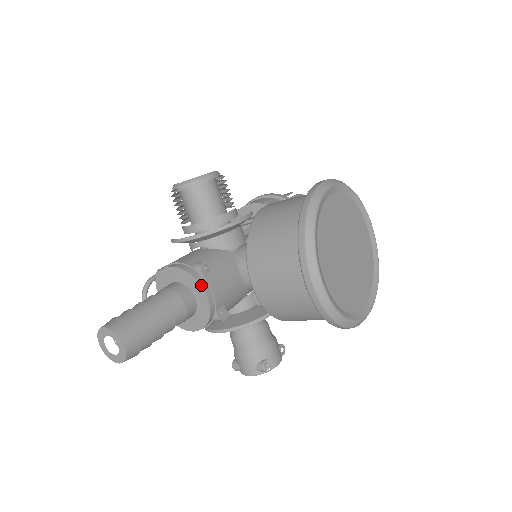
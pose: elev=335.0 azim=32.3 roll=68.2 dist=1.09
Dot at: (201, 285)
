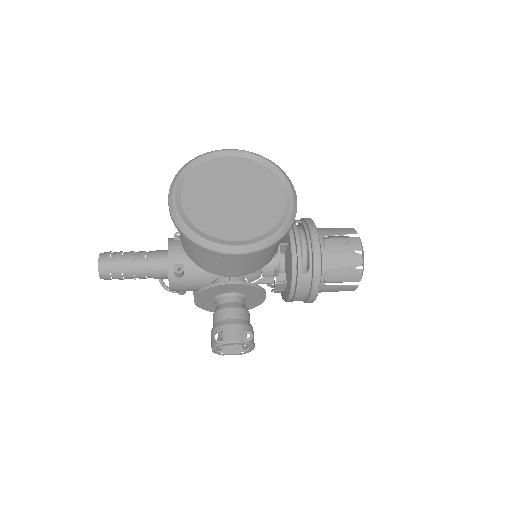
Dot at: (168, 243)
